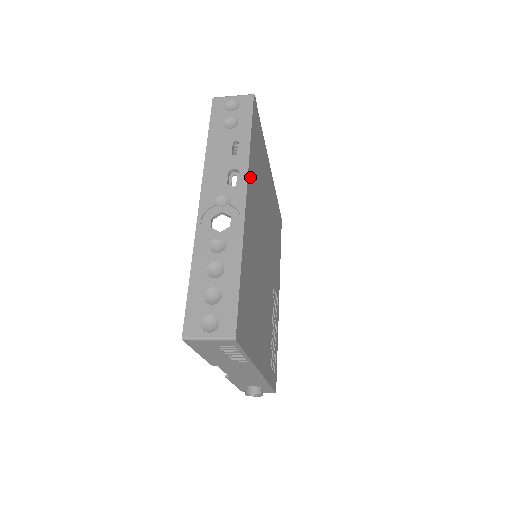
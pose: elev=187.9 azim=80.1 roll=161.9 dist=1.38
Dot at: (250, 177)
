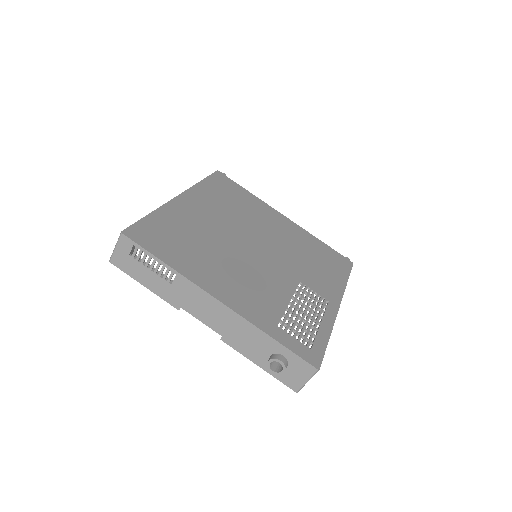
Dot at: (196, 193)
